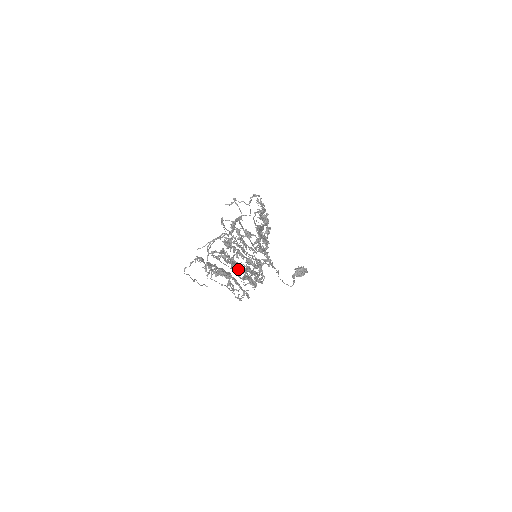
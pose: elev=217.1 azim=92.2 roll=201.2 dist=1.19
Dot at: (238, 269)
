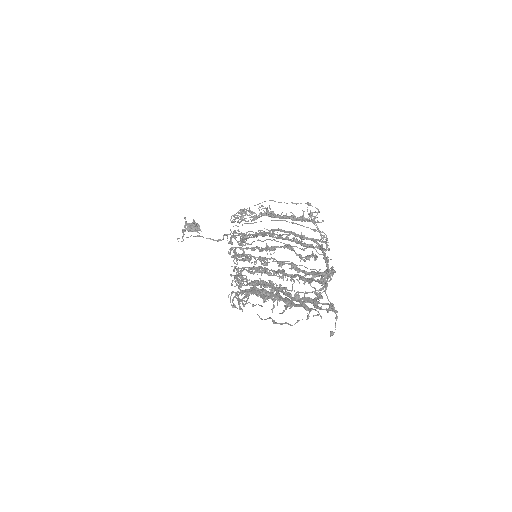
Dot at: (278, 291)
